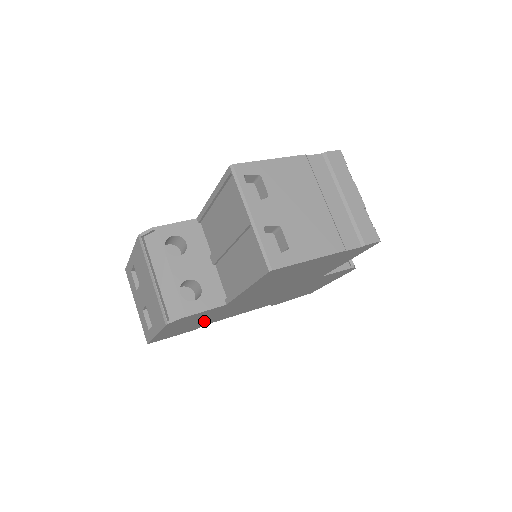
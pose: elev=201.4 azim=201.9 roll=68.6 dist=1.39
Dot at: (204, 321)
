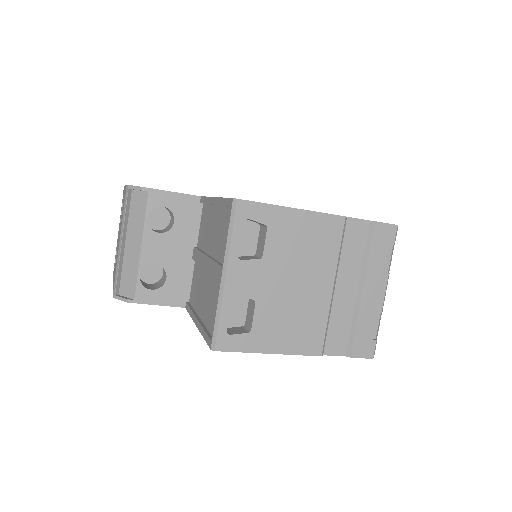
Dot at: occluded
